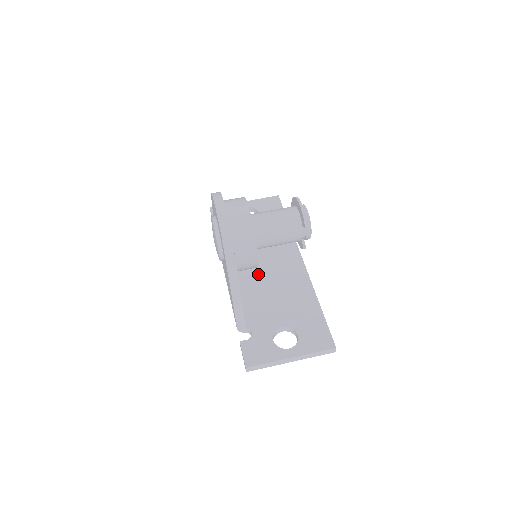
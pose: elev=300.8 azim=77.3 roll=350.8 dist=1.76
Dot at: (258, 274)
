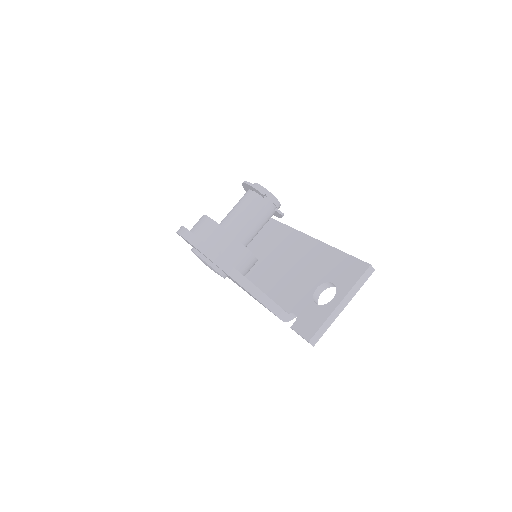
Dot at: (272, 270)
